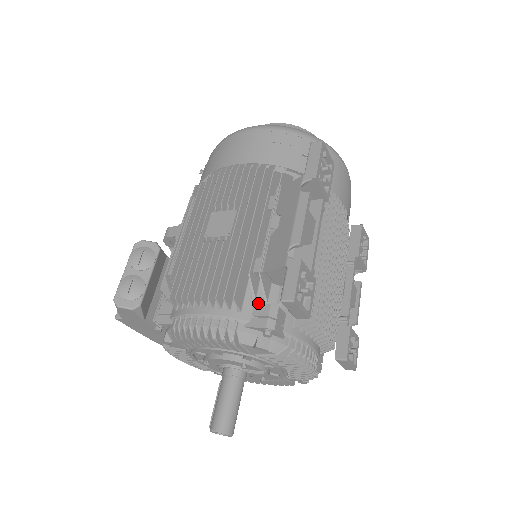
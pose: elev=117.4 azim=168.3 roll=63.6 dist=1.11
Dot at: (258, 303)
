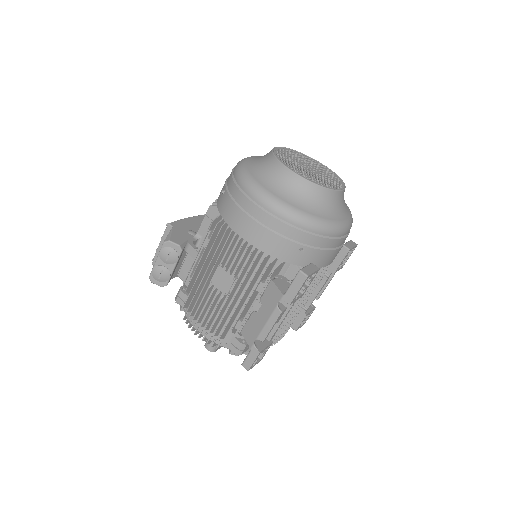
Dot at: (236, 336)
